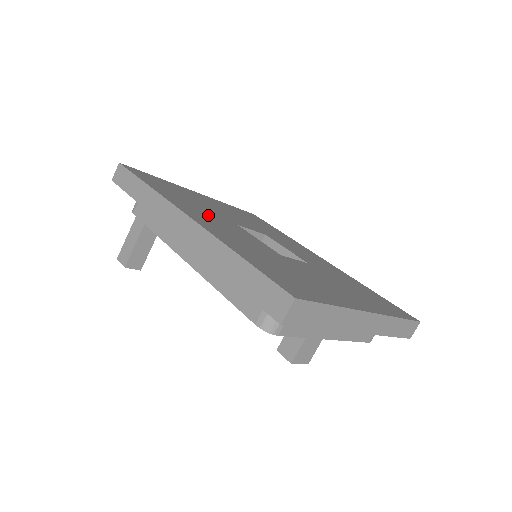
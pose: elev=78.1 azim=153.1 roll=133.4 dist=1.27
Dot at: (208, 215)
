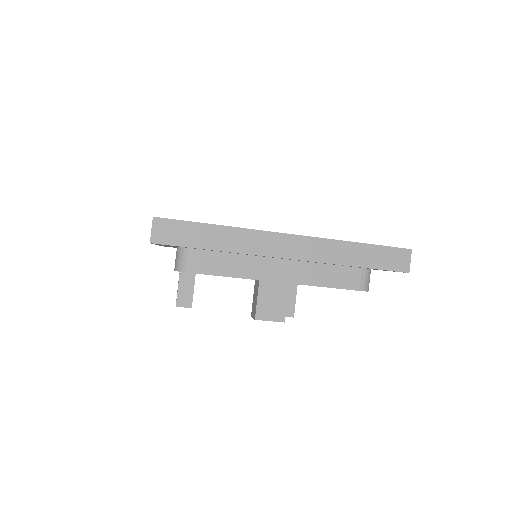
Dot at: occluded
